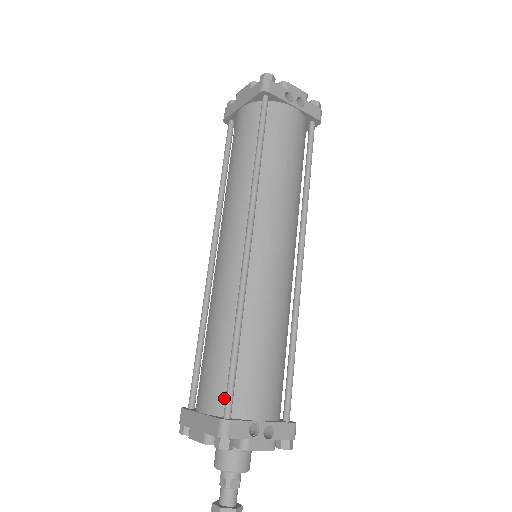
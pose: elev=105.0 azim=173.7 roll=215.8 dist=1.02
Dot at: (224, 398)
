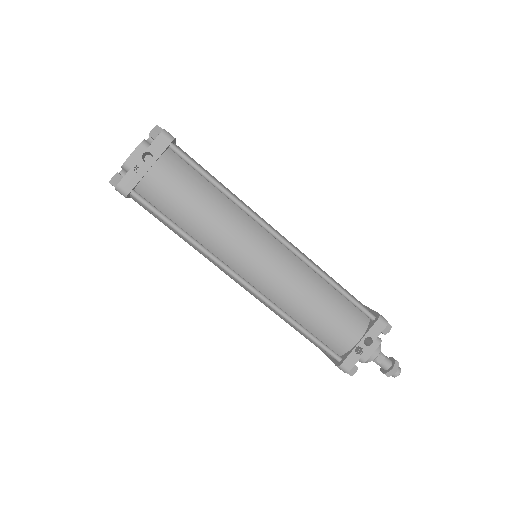
Dot at: occluded
